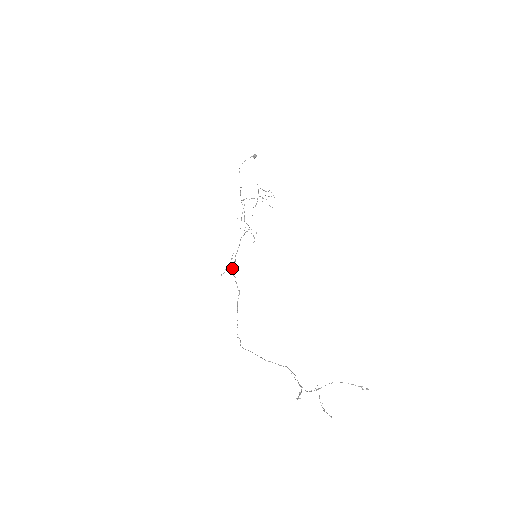
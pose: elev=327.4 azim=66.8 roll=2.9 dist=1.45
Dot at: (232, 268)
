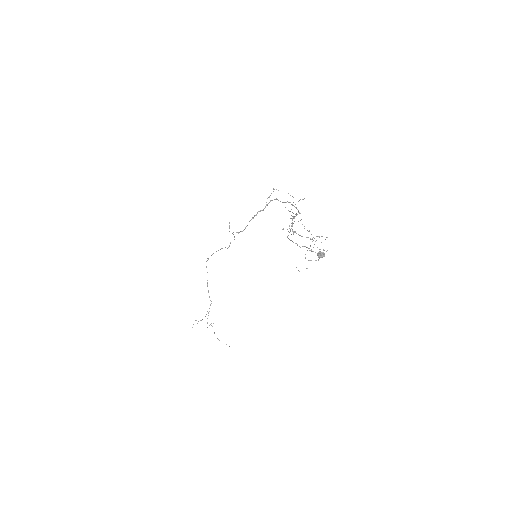
Dot at: (238, 233)
